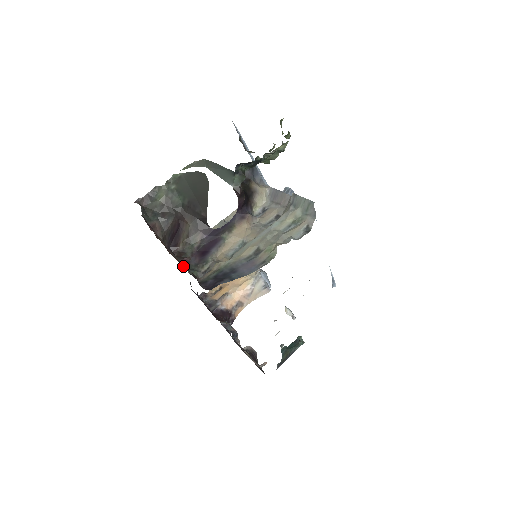
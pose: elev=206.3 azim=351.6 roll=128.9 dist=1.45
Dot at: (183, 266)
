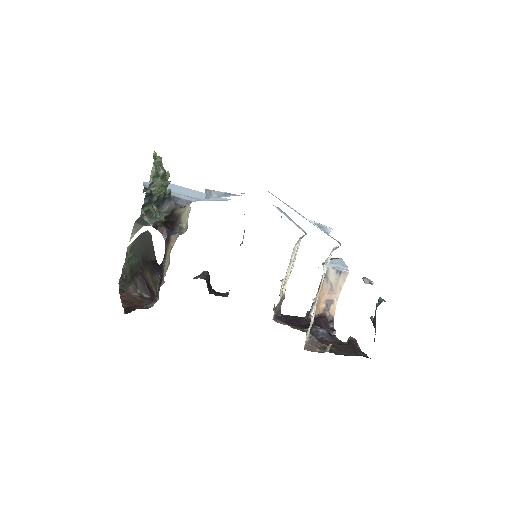
Dot at: occluded
